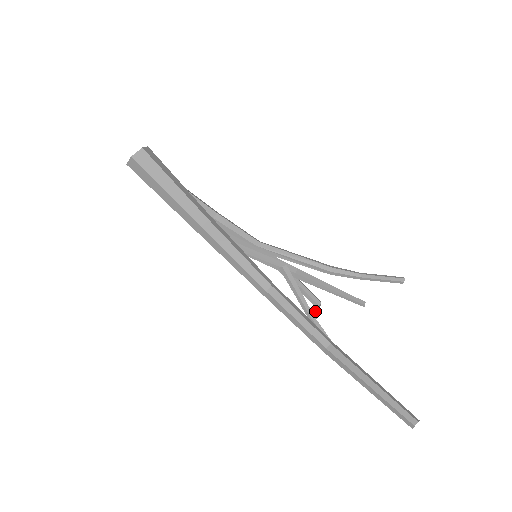
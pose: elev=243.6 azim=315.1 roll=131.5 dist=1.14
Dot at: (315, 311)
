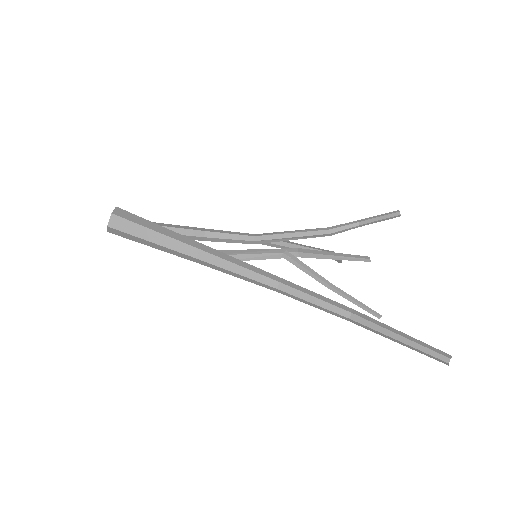
Dot at: occluded
